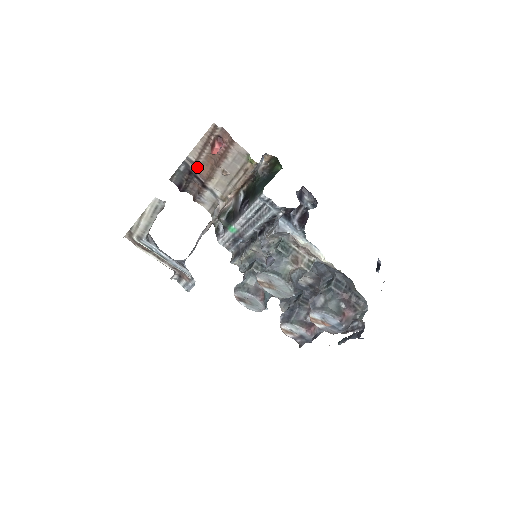
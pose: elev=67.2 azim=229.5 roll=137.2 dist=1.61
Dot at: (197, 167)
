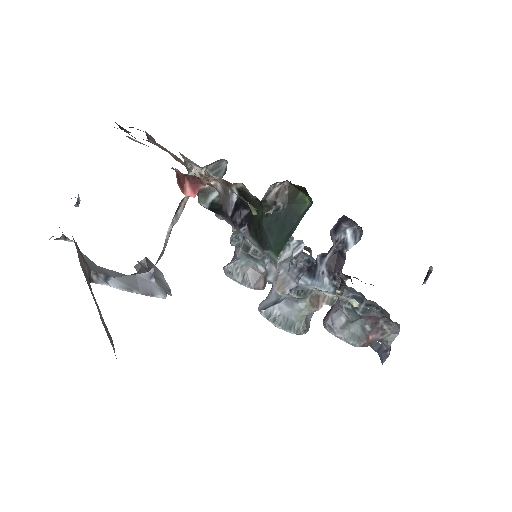
Dot at: occluded
